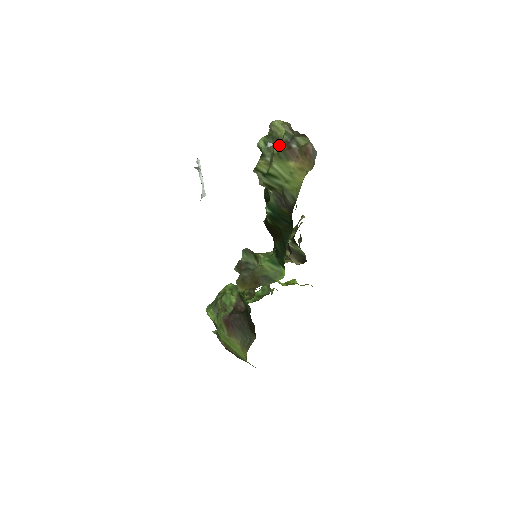
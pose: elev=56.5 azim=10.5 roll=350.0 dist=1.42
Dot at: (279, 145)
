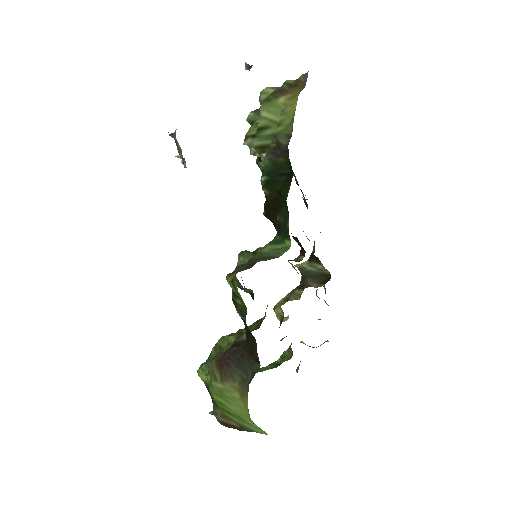
Dot at: occluded
